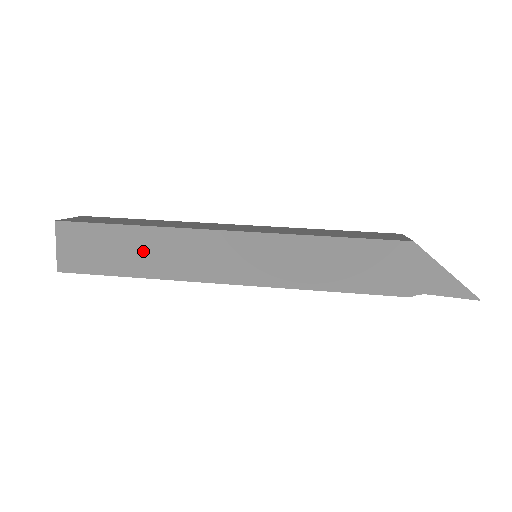
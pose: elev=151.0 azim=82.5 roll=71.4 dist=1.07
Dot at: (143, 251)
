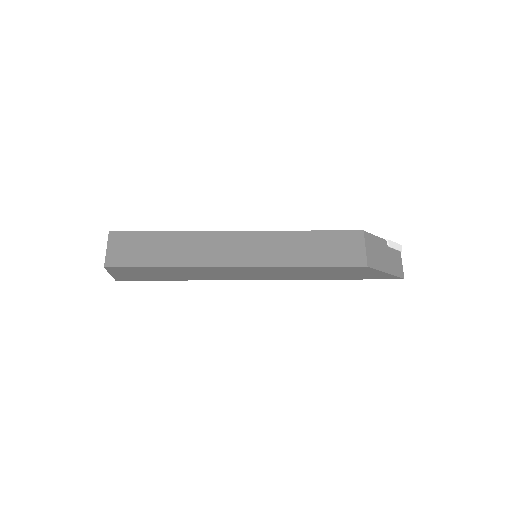
Dot at: (176, 274)
